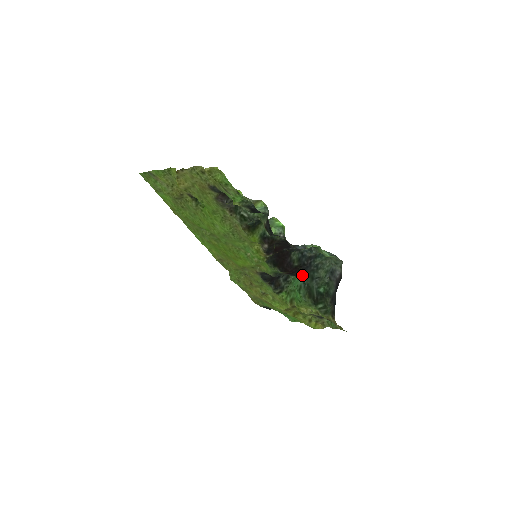
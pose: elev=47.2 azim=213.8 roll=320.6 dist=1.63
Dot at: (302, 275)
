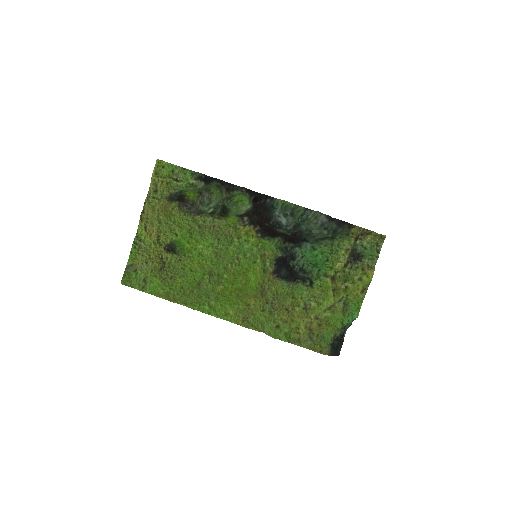
Dot at: (304, 241)
